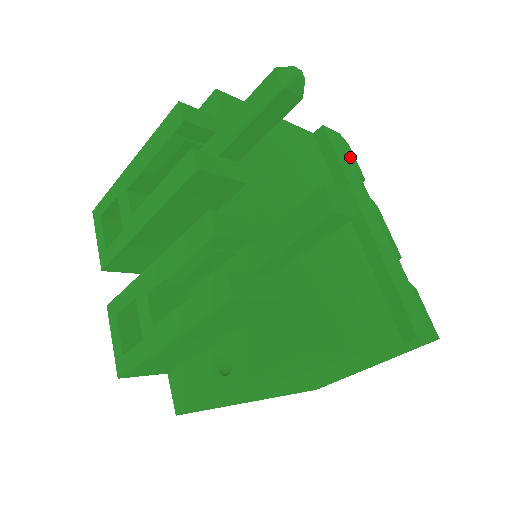
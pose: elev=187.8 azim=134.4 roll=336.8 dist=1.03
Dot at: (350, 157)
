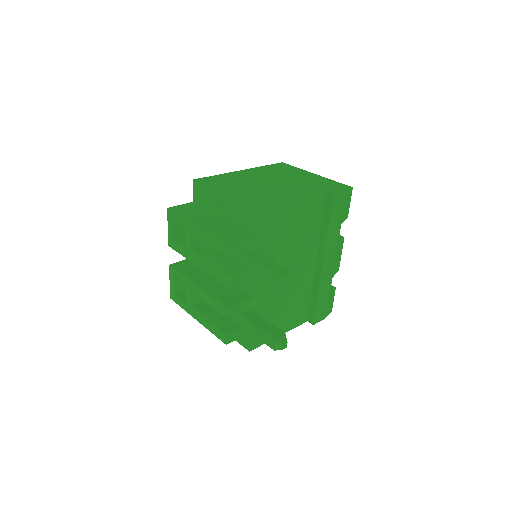
Dot at: (342, 213)
